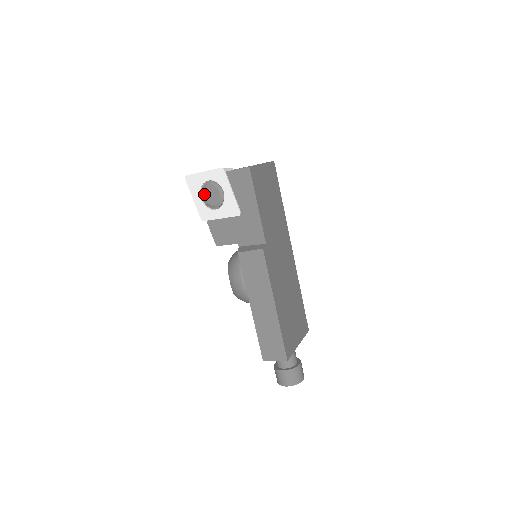
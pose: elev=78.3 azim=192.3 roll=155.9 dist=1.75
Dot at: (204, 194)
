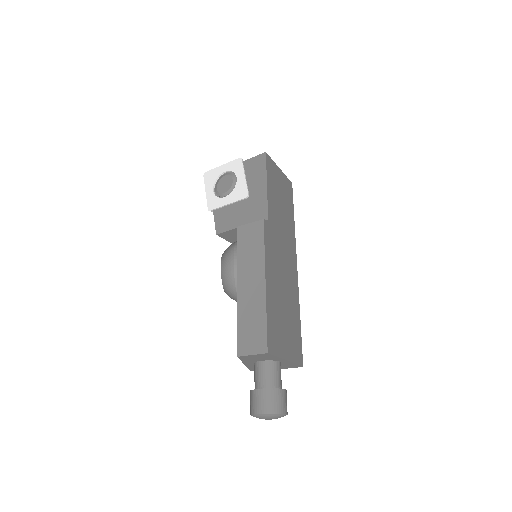
Dot at: (217, 185)
